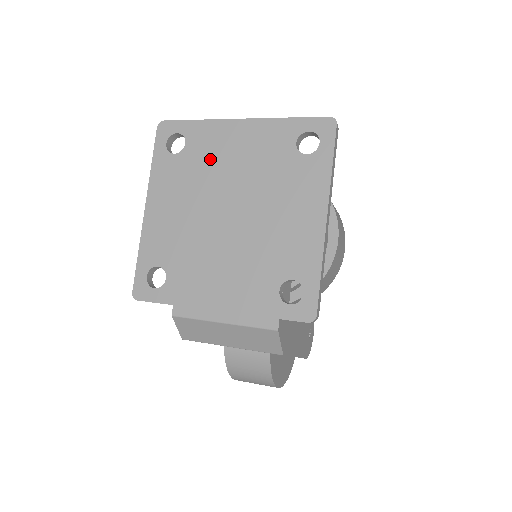
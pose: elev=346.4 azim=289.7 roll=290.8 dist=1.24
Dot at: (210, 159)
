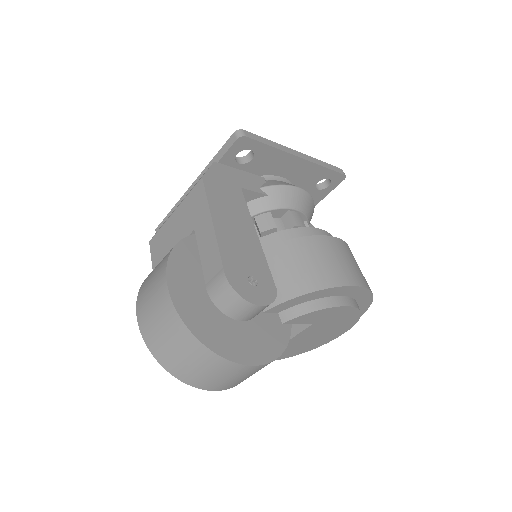
Dot at: occluded
